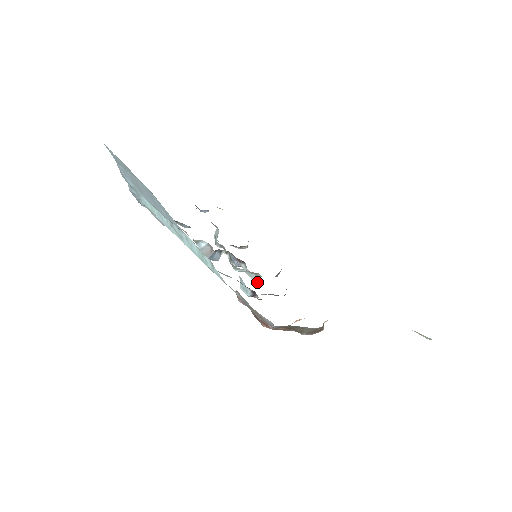
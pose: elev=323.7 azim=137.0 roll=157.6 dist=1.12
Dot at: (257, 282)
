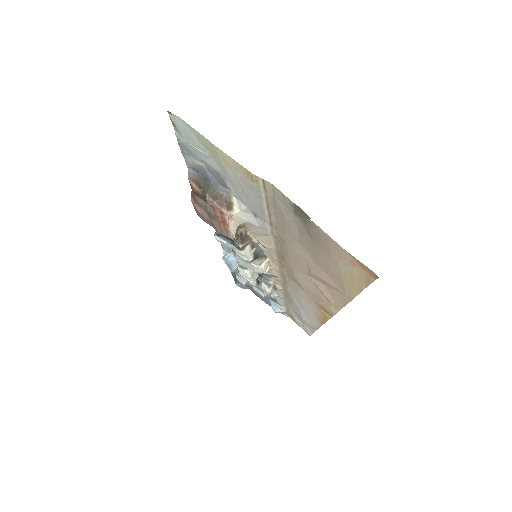
Dot at: (236, 255)
